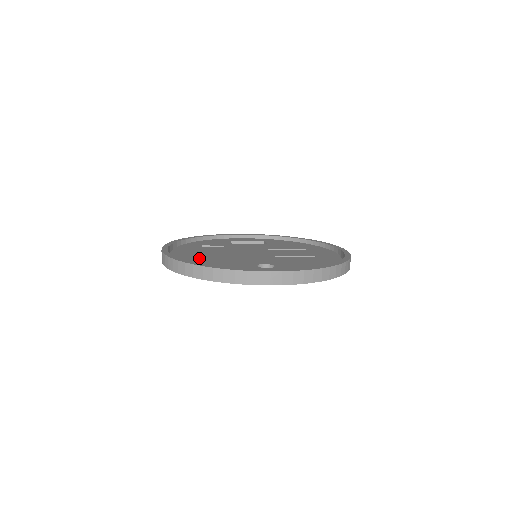
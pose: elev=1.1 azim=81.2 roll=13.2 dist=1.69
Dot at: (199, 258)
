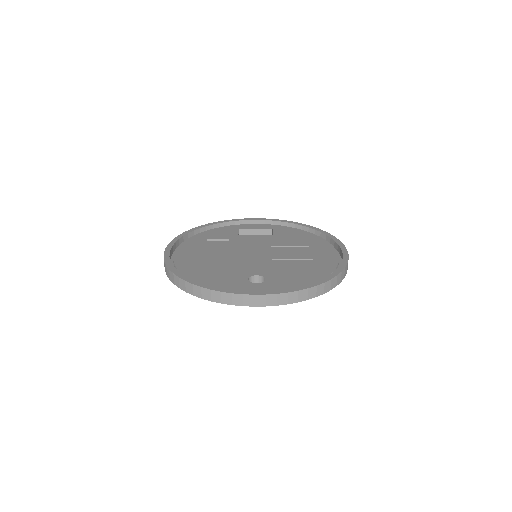
Dot at: (197, 264)
